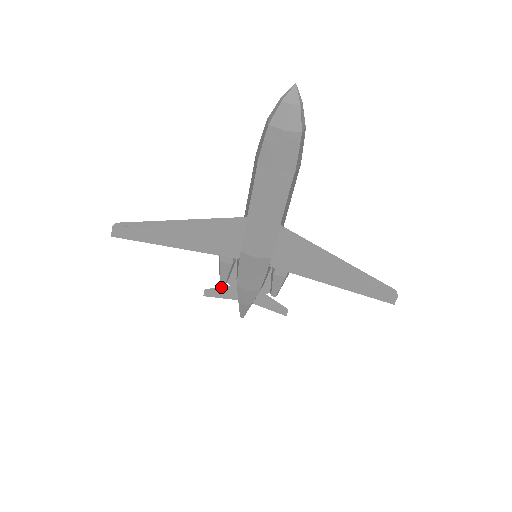
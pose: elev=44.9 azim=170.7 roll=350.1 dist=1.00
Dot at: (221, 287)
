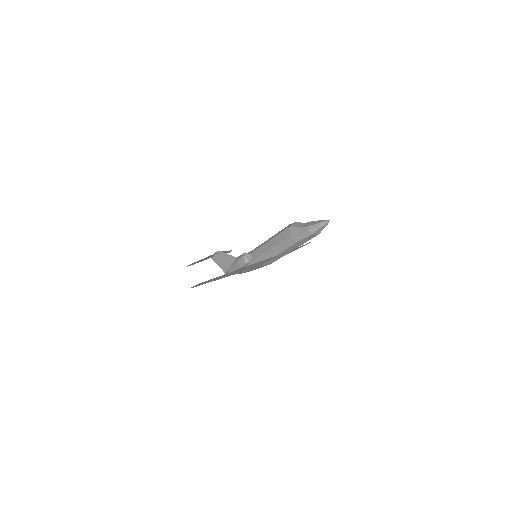
Dot at: (200, 260)
